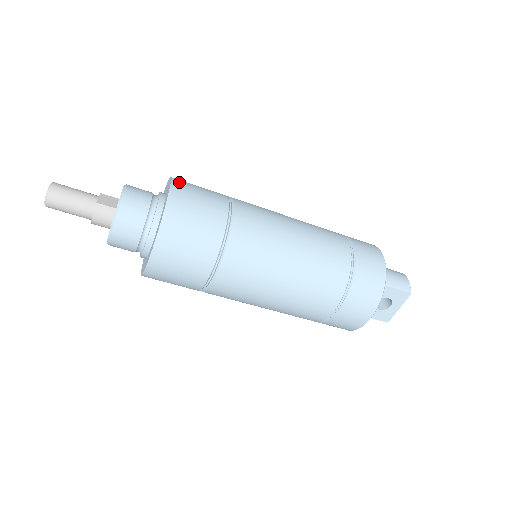
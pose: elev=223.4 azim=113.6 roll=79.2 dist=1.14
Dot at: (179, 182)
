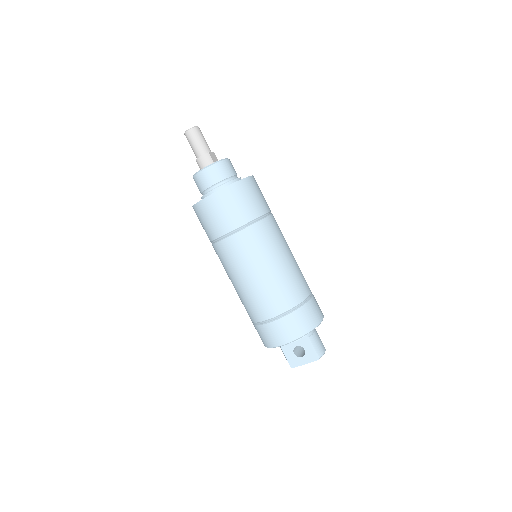
Dot at: (255, 180)
